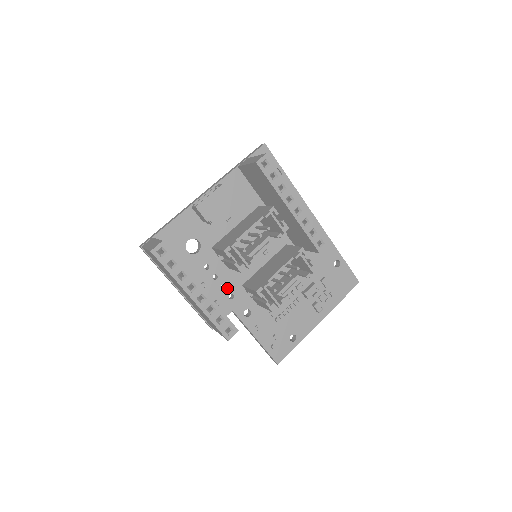
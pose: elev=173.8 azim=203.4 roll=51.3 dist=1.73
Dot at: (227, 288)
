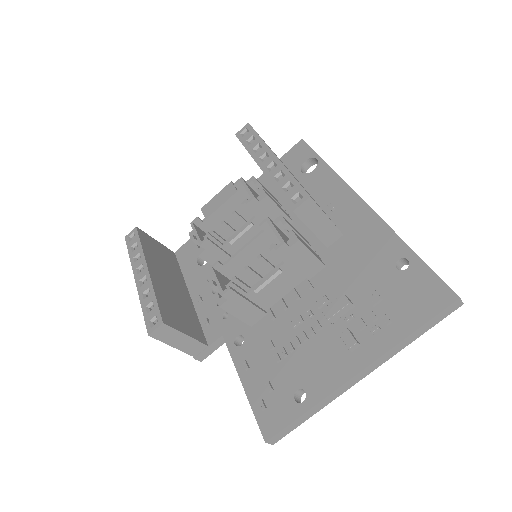
Dot at: occluded
